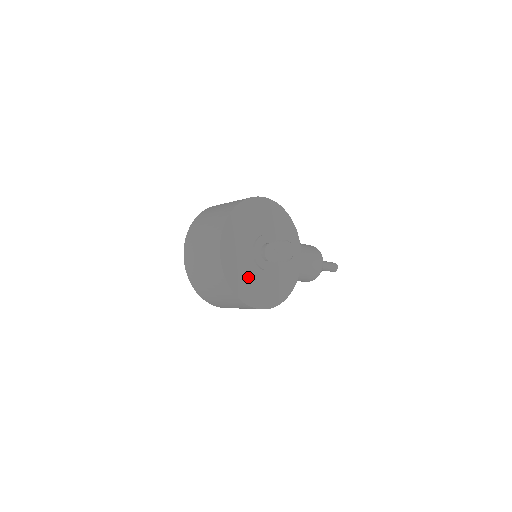
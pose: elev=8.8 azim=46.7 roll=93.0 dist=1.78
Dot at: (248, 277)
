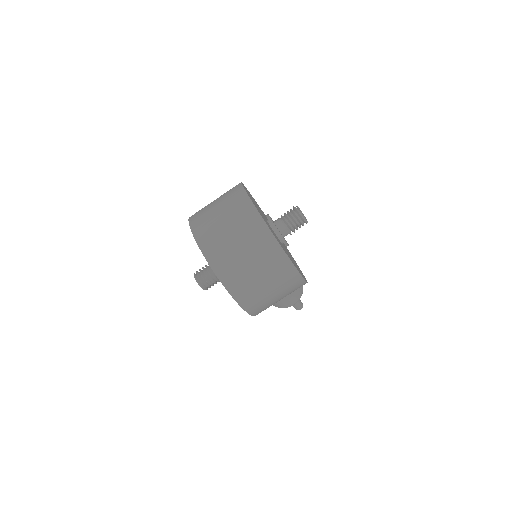
Dot at: (279, 241)
